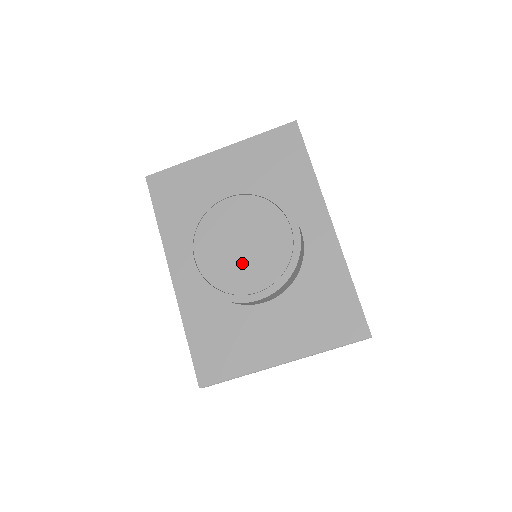
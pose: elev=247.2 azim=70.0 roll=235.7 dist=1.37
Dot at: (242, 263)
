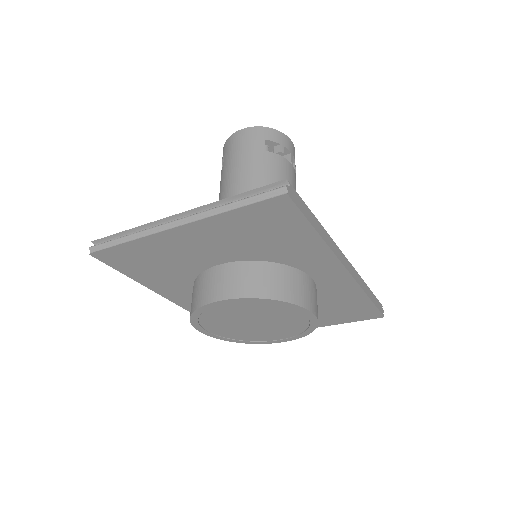
Dot at: (258, 331)
